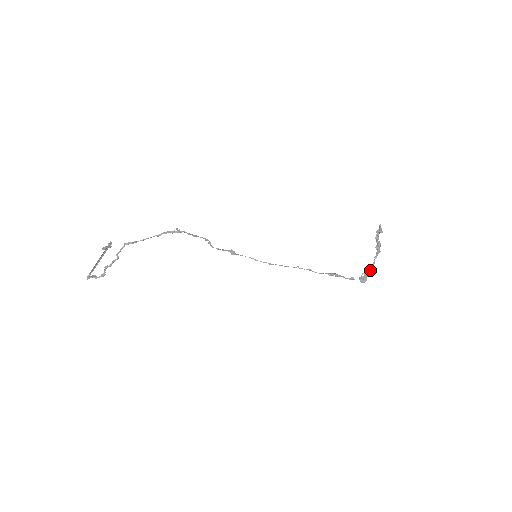
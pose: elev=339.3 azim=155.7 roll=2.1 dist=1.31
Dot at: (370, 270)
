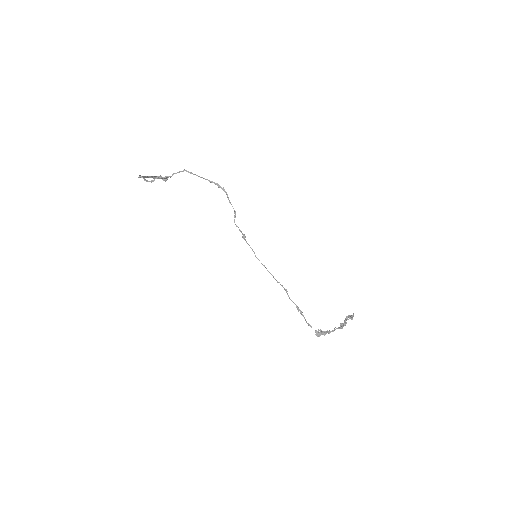
Dot at: (327, 332)
